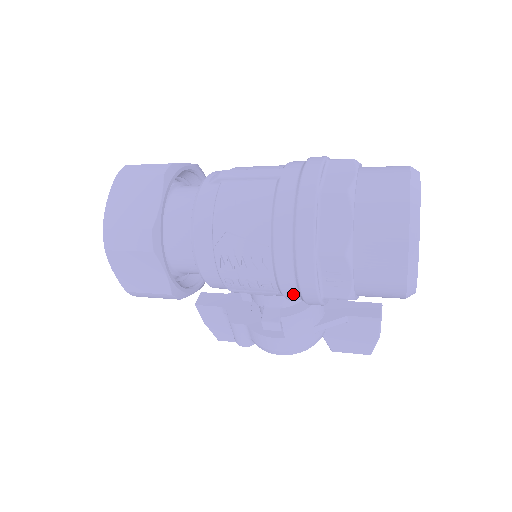
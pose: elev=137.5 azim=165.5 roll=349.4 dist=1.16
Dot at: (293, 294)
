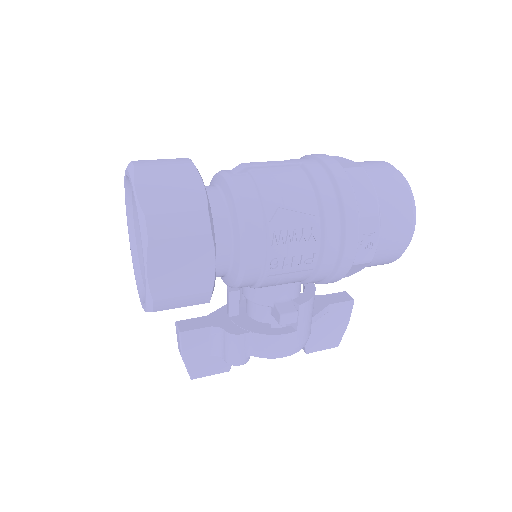
Dot at: (329, 265)
